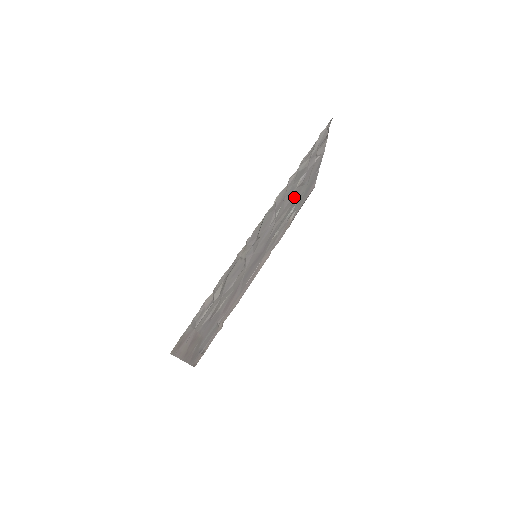
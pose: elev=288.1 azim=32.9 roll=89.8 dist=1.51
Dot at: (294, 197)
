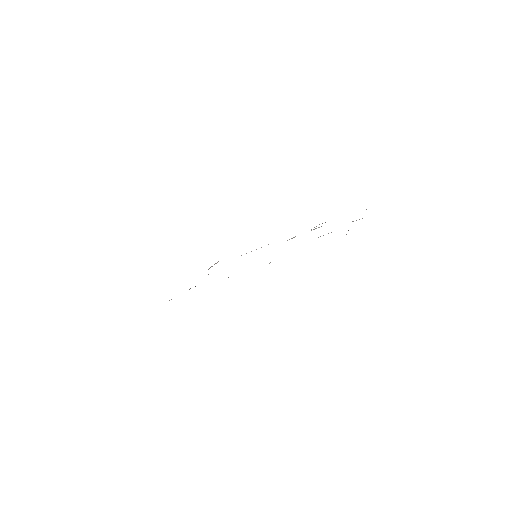
Dot at: occluded
